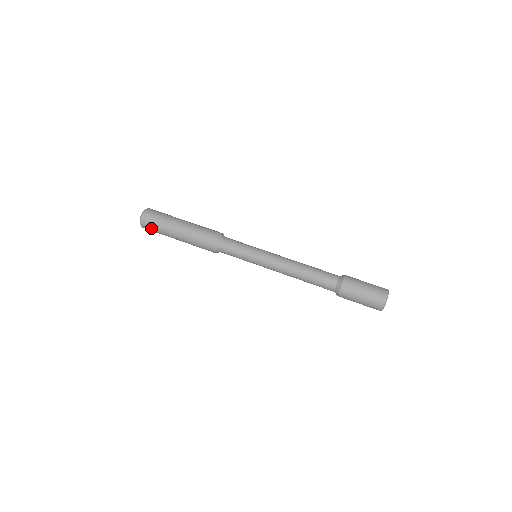
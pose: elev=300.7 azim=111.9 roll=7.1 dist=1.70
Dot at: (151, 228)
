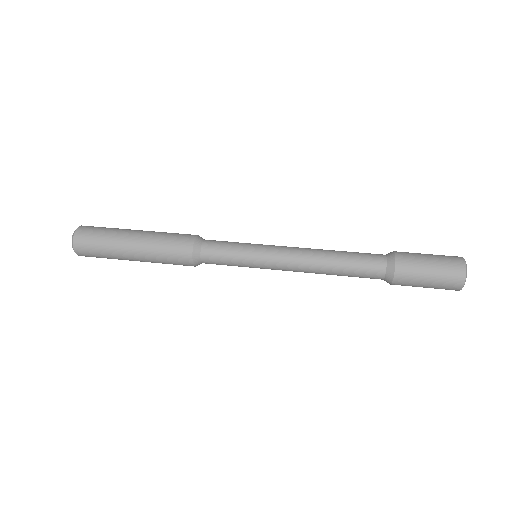
Dot at: (93, 255)
